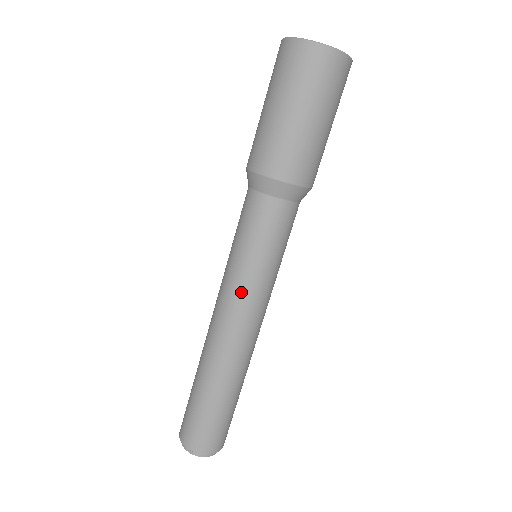
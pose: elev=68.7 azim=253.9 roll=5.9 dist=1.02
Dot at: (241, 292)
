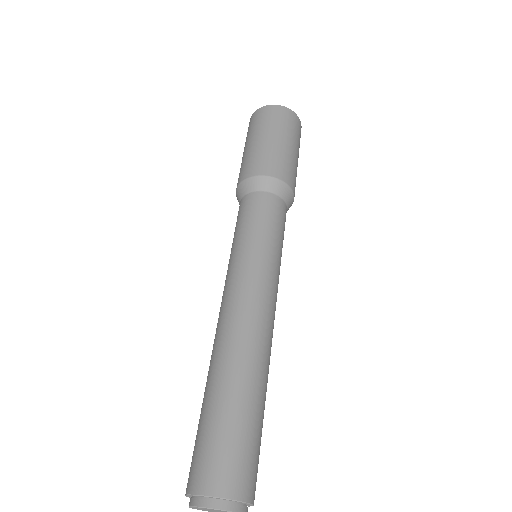
Dot at: (248, 269)
